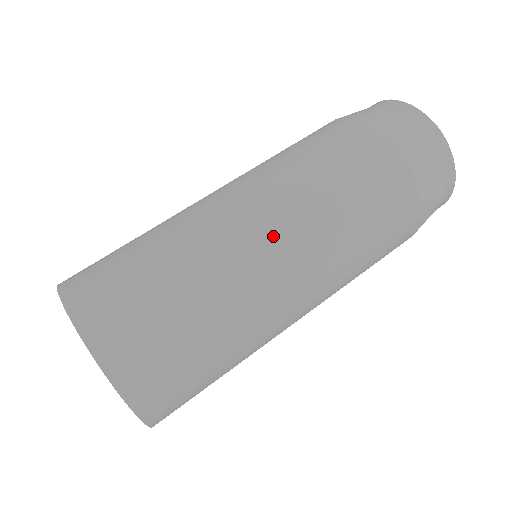
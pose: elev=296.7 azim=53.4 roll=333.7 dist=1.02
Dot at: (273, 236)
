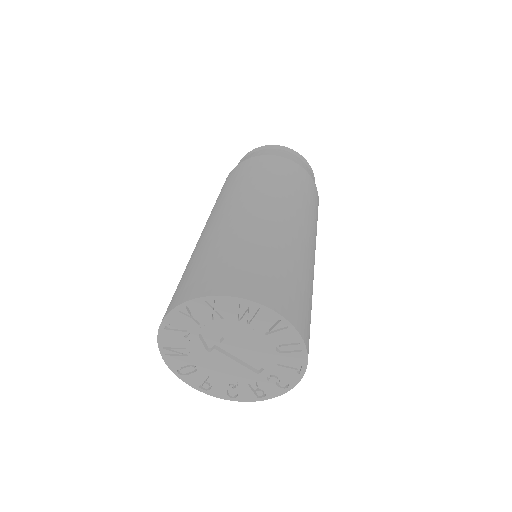
Dot at: (309, 236)
